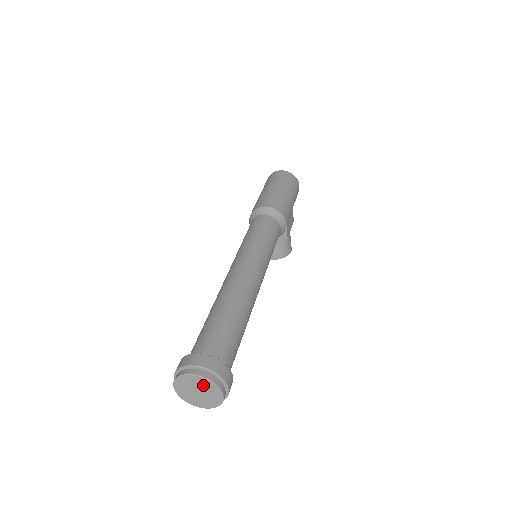
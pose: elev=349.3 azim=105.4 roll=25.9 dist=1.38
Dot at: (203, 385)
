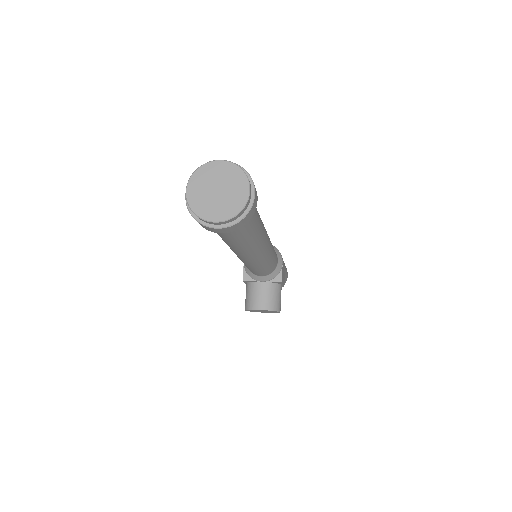
Dot at: (228, 176)
